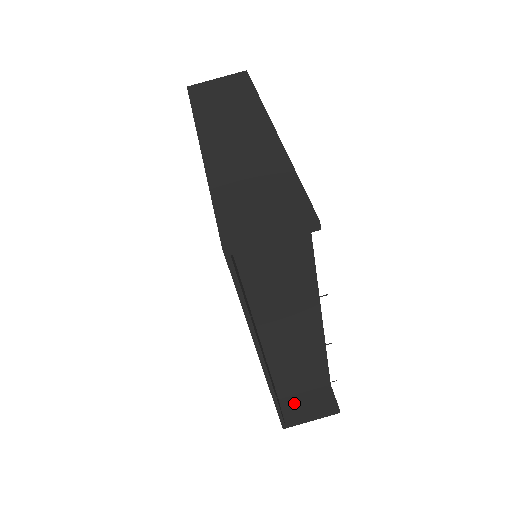
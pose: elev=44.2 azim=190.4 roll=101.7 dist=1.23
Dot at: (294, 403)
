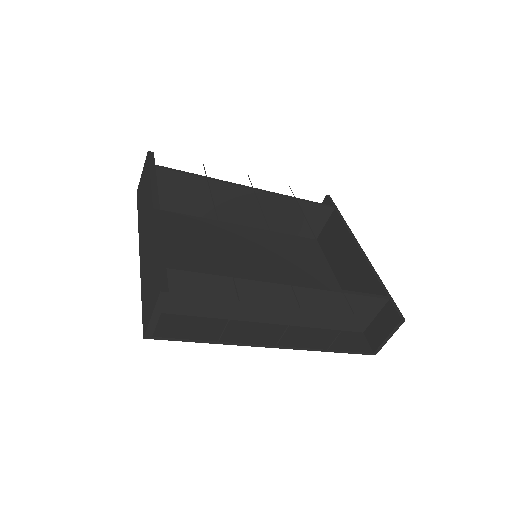
Dot at: (372, 330)
